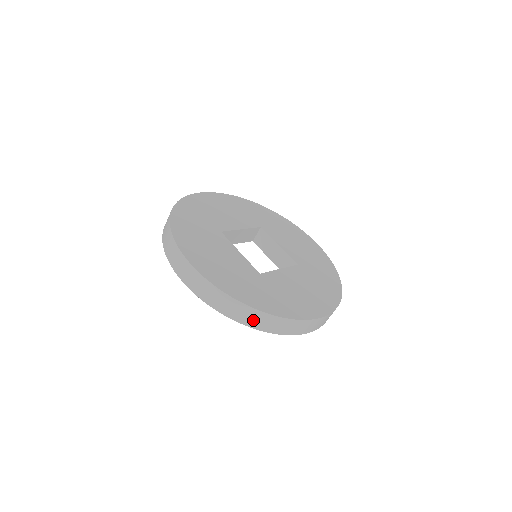
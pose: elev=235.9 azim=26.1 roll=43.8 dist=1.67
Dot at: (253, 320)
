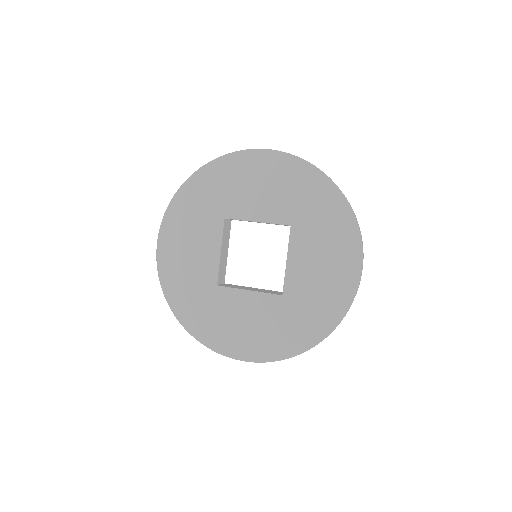
Dot at: occluded
